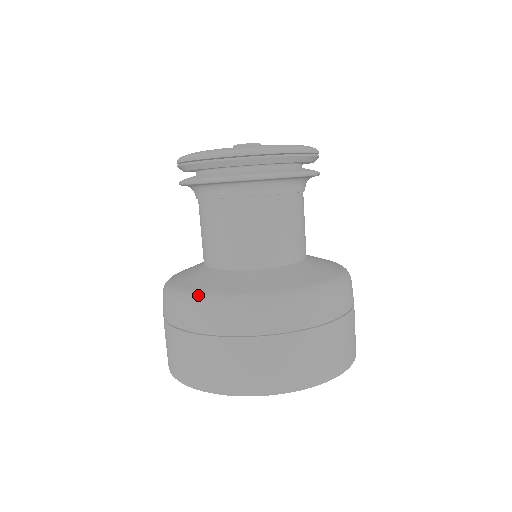
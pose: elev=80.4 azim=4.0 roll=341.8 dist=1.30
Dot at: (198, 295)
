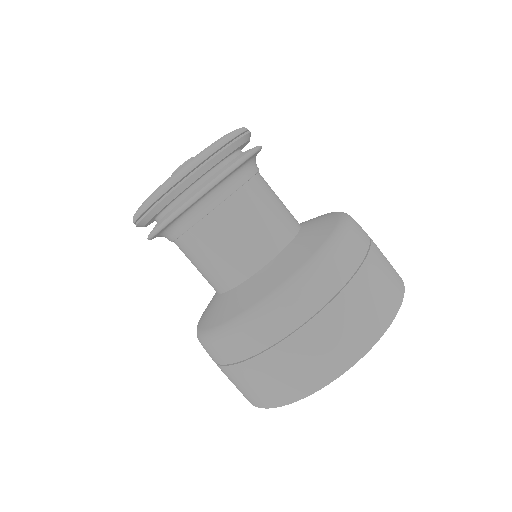
Dot at: (297, 274)
